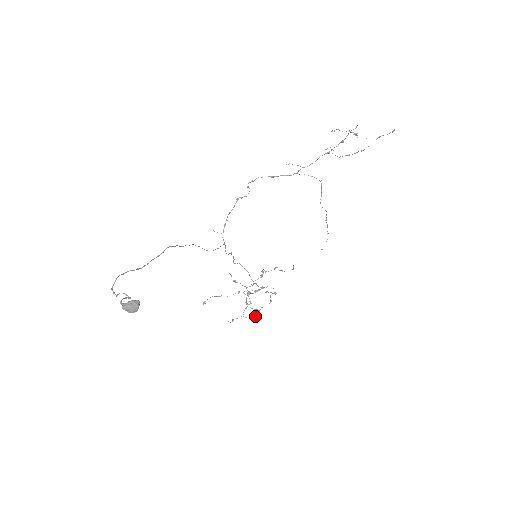
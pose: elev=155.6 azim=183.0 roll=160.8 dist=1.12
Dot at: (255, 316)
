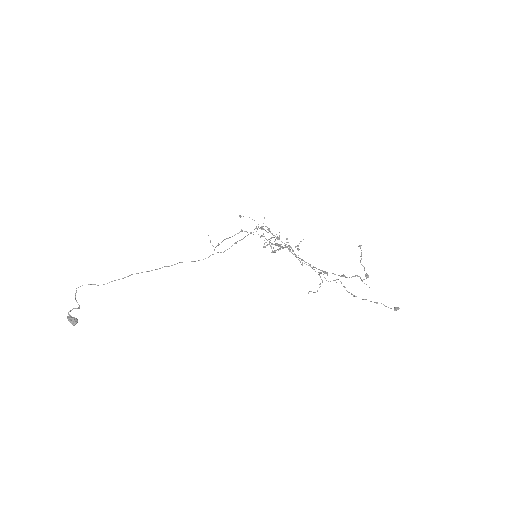
Dot at: (274, 250)
